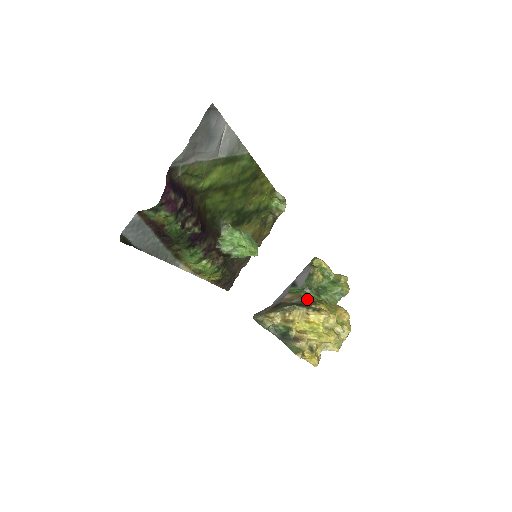
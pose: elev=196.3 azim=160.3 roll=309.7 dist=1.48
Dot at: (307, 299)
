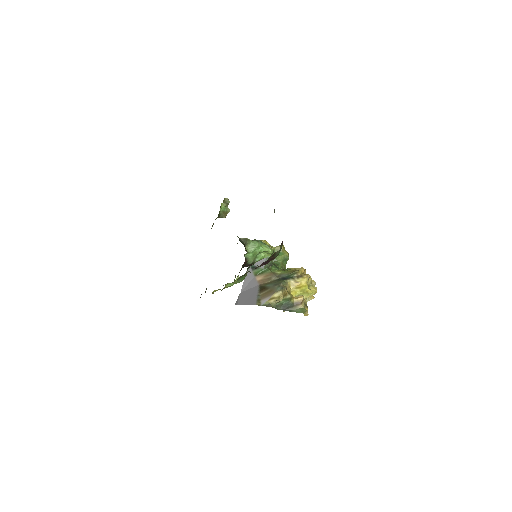
Dot at: (280, 273)
